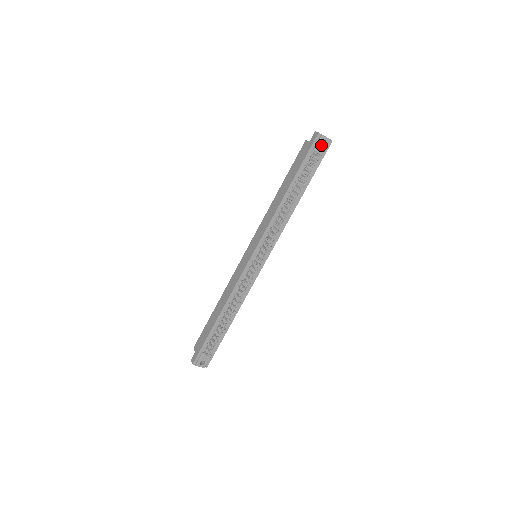
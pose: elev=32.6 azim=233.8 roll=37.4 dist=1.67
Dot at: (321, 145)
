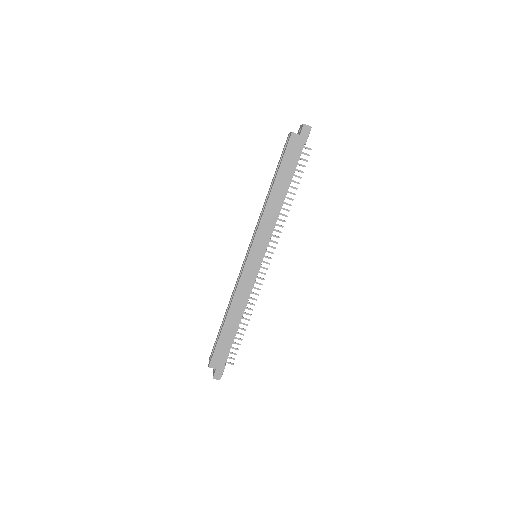
Dot at: (307, 137)
